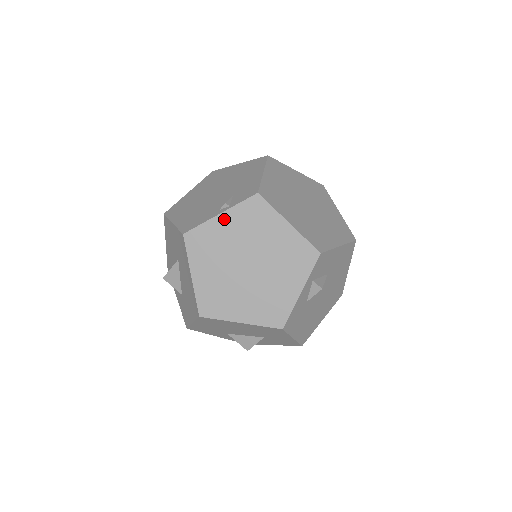
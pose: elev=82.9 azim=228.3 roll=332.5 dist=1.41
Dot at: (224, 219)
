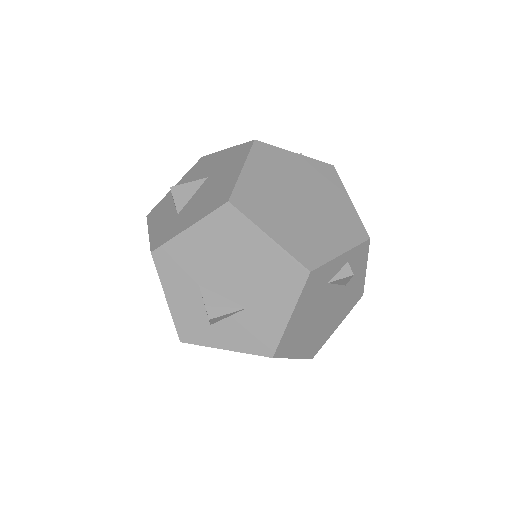
Dot at: (297, 158)
